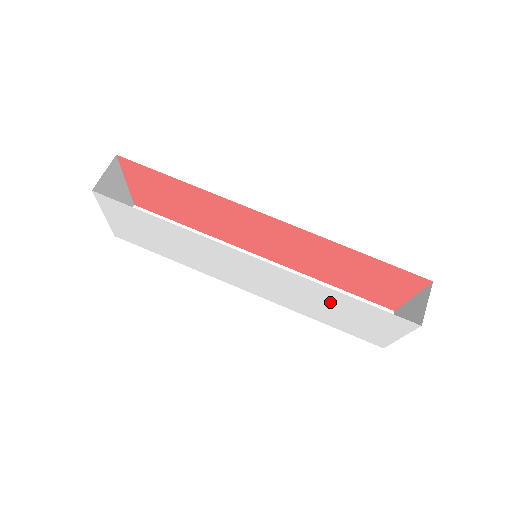
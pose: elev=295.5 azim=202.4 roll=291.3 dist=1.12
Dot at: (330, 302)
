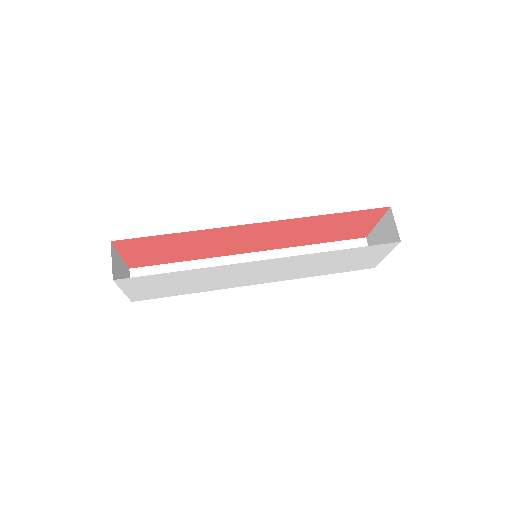
Dot at: (329, 259)
